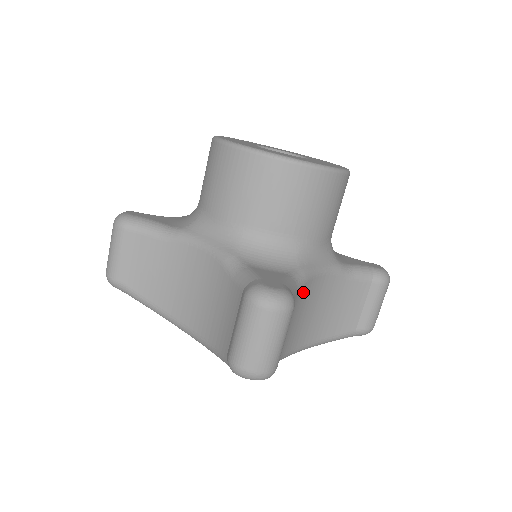
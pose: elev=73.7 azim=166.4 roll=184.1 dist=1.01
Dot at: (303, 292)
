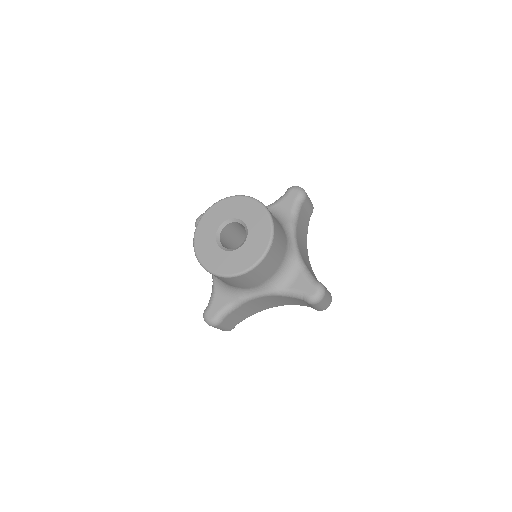
Dot at: (246, 305)
